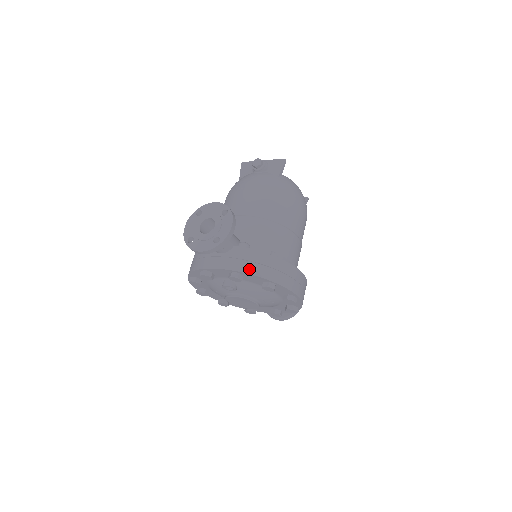
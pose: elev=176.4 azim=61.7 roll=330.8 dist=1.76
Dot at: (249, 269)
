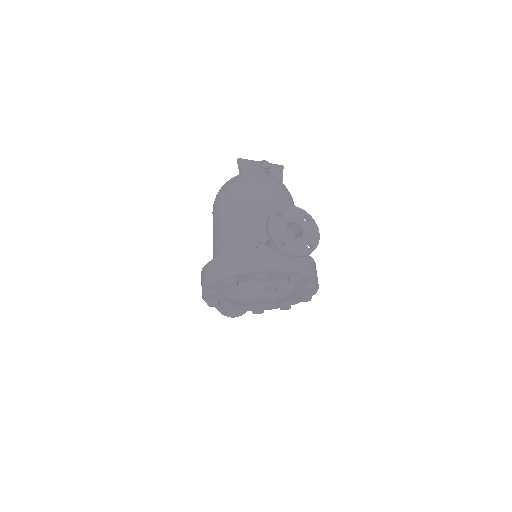
Dot at: (308, 272)
